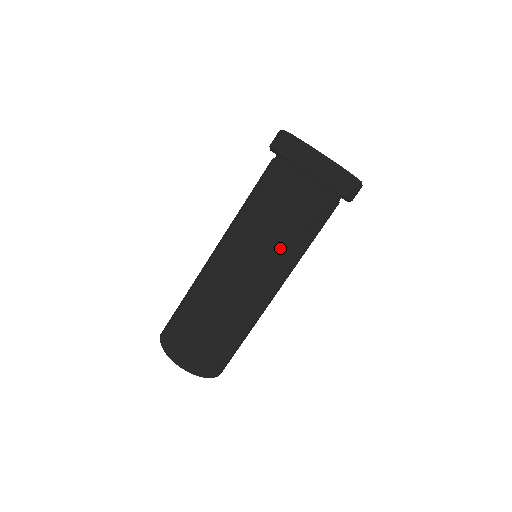
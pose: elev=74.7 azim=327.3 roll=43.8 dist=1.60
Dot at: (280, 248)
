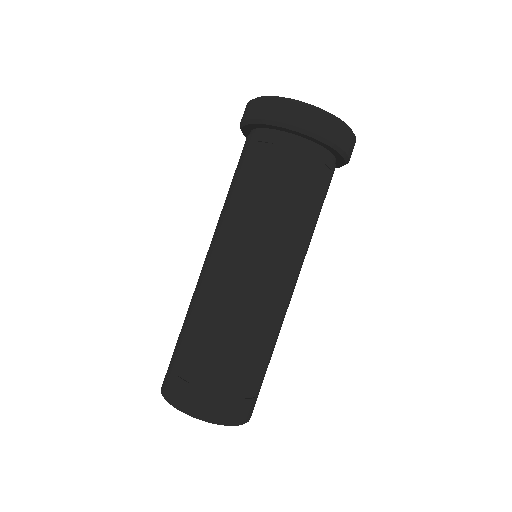
Dot at: (286, 228)
